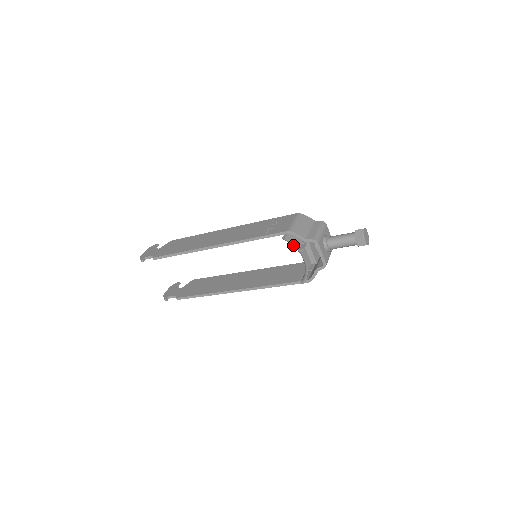
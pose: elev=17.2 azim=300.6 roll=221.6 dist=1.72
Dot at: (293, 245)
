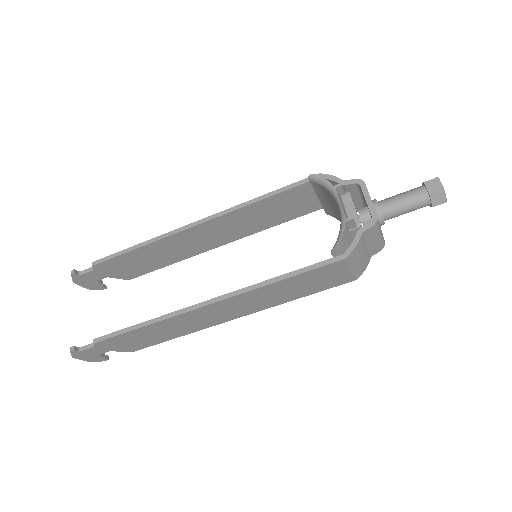
Dot at: (325, 181)
